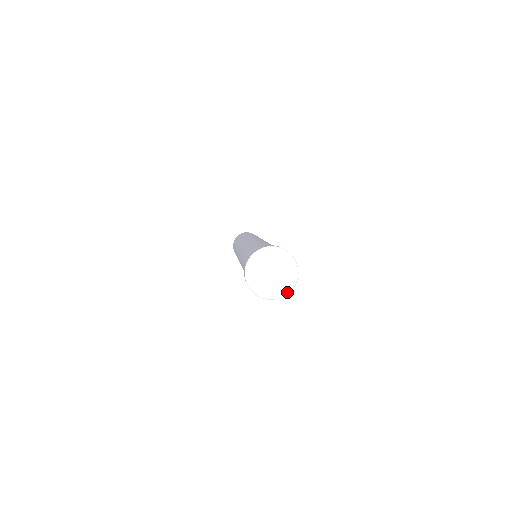
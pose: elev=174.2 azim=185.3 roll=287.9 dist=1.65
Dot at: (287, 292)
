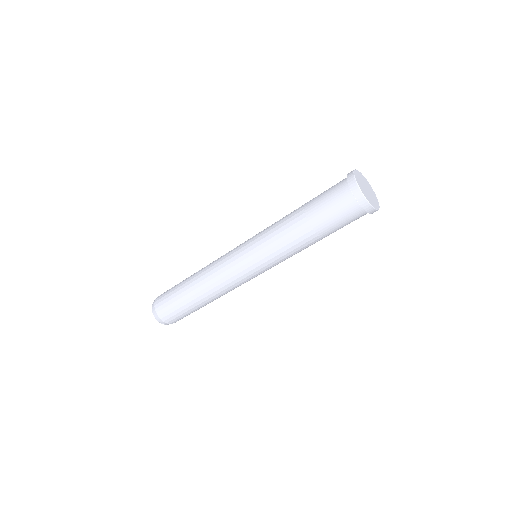
Dot at: (378, 208)
